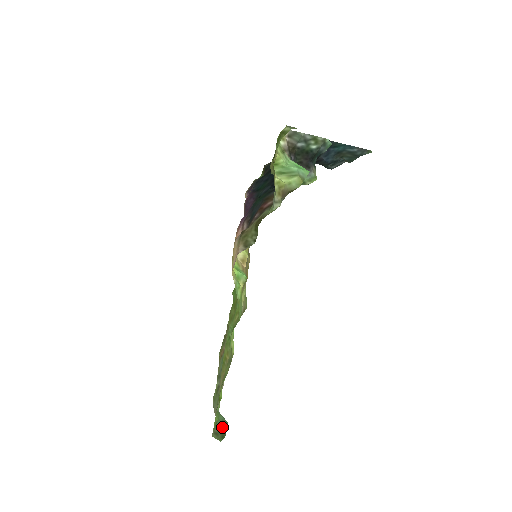
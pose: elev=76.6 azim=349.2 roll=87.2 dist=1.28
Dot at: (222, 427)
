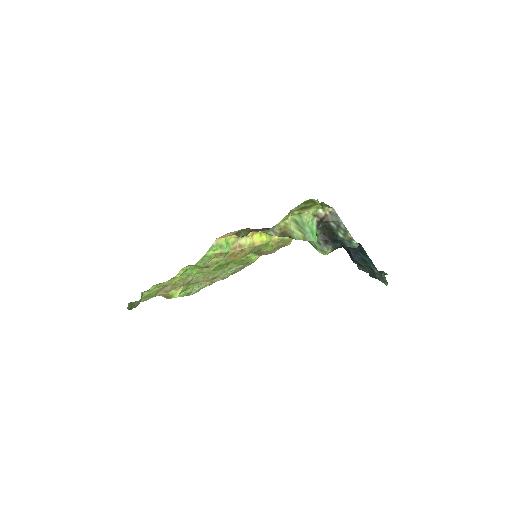
Dot at: (136, 304)
